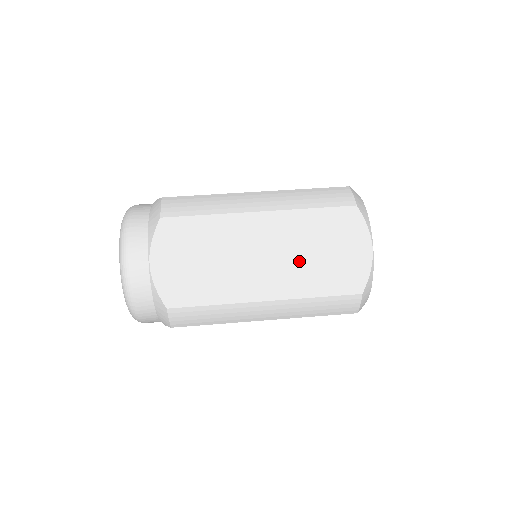
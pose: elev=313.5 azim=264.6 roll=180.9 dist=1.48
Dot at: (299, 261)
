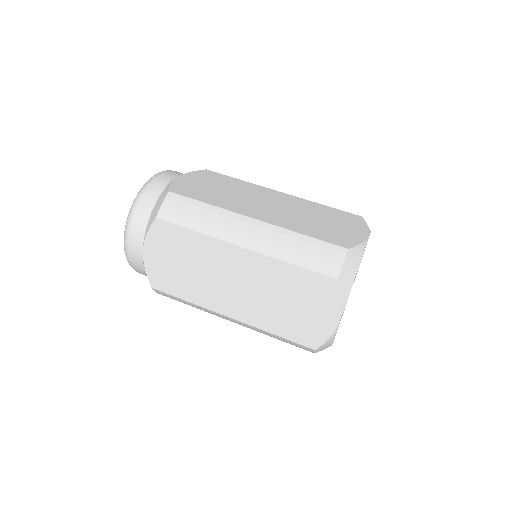
Dot at: (266, 301)
